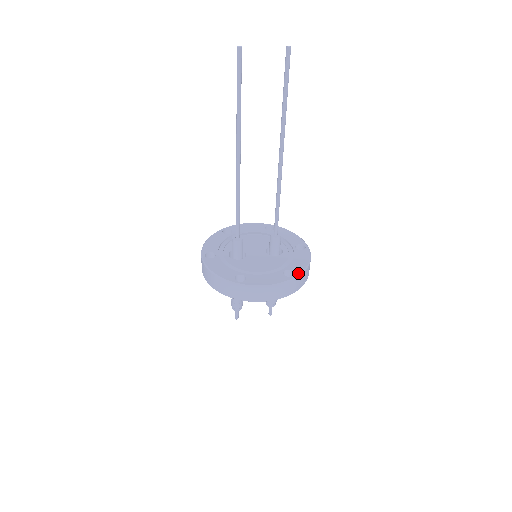
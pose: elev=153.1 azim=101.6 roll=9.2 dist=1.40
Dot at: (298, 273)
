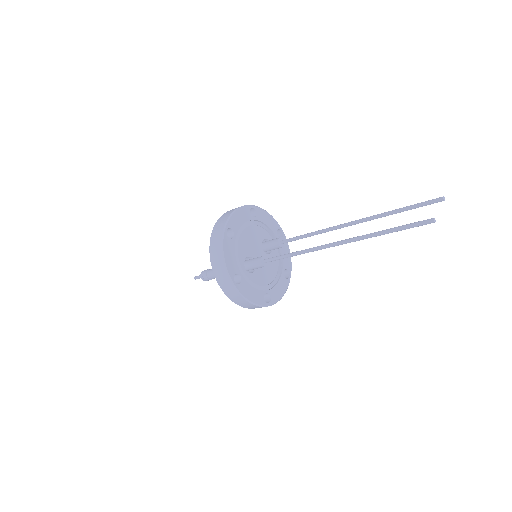
Dot at: occluded
